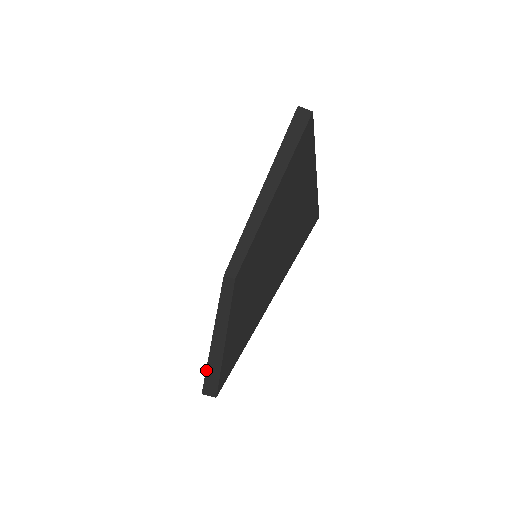
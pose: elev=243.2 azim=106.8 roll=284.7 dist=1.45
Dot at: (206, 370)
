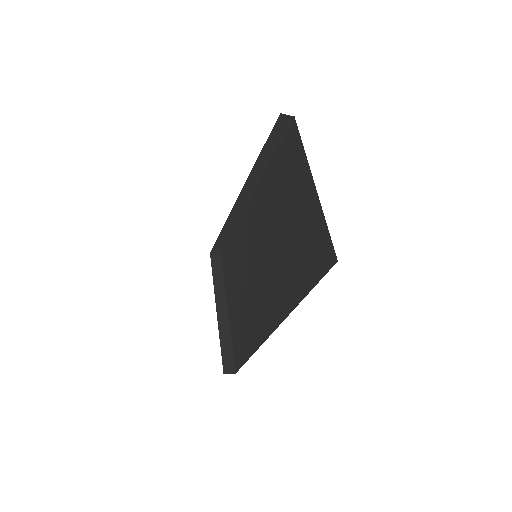
Dot at: (221, 351)
